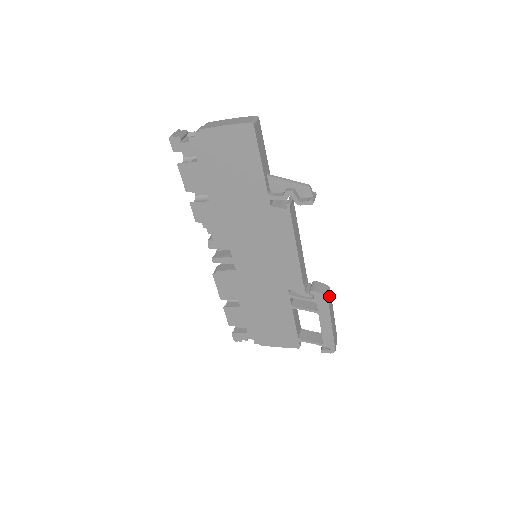
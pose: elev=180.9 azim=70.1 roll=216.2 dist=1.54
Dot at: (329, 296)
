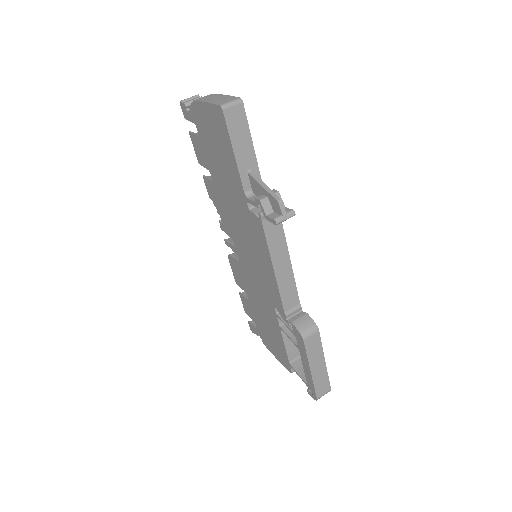
Dot at: (312, 337)
